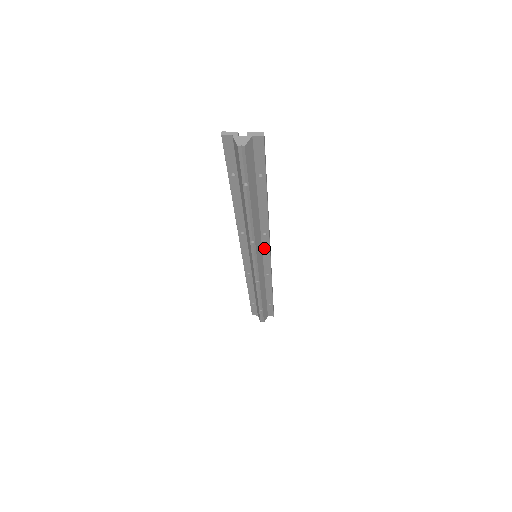
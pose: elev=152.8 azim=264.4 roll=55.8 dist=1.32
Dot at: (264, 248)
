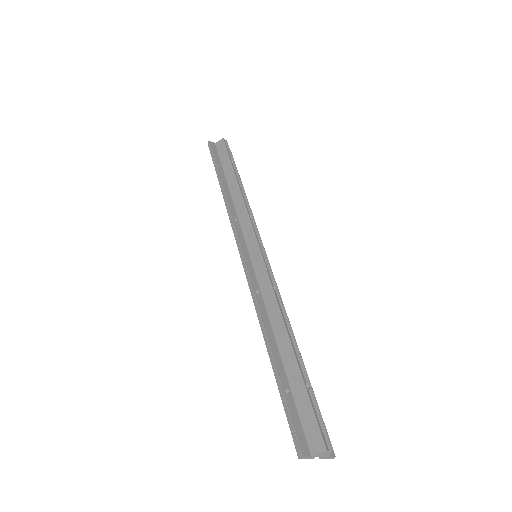
Dot at: occluded
